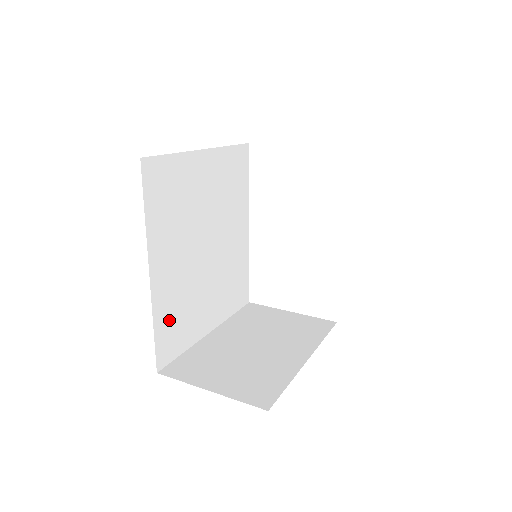
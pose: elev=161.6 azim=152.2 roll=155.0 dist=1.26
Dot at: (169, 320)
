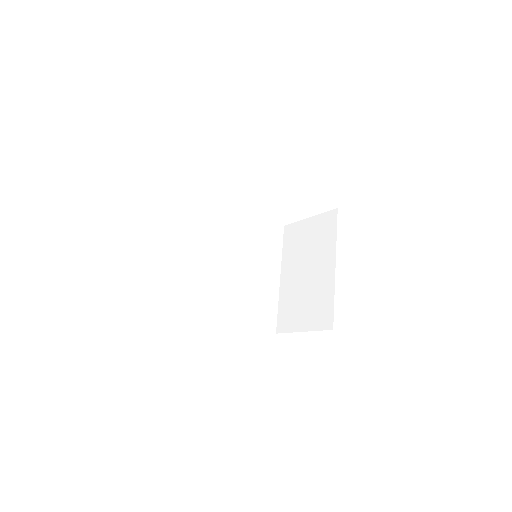
Dot at: (255, 314)
